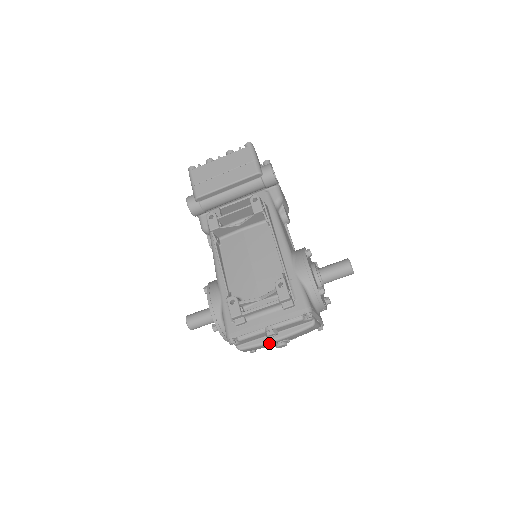
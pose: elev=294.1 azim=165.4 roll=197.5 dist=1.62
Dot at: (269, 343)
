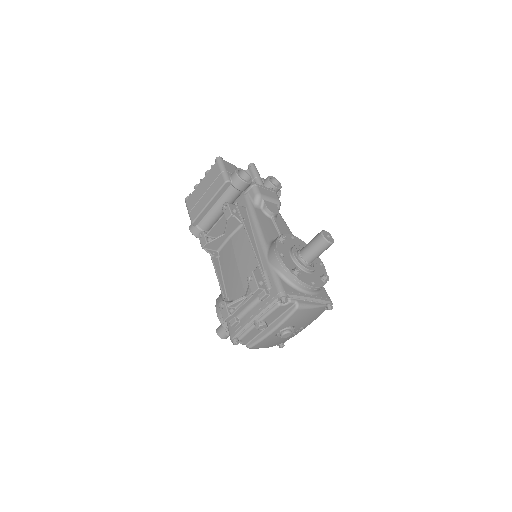
Dot at: (268, 335)
